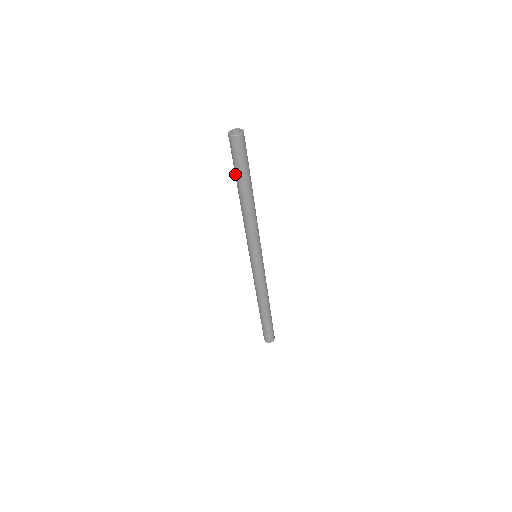
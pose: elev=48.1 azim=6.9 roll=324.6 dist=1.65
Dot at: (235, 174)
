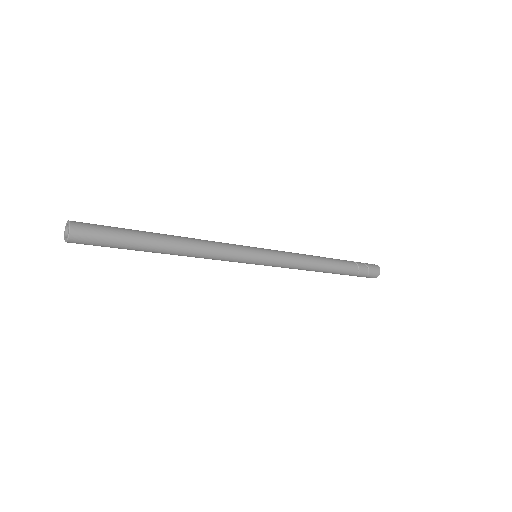
Dot at: occluded
